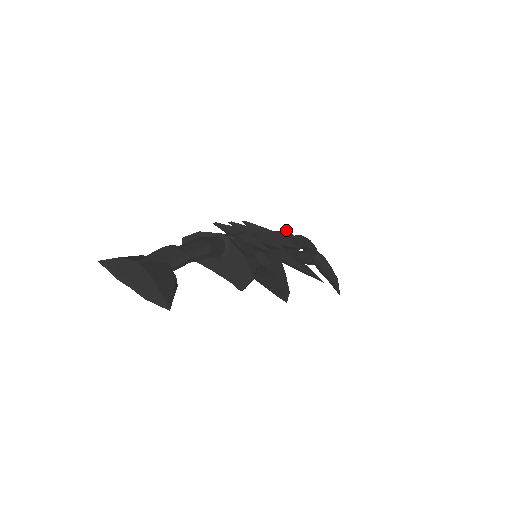
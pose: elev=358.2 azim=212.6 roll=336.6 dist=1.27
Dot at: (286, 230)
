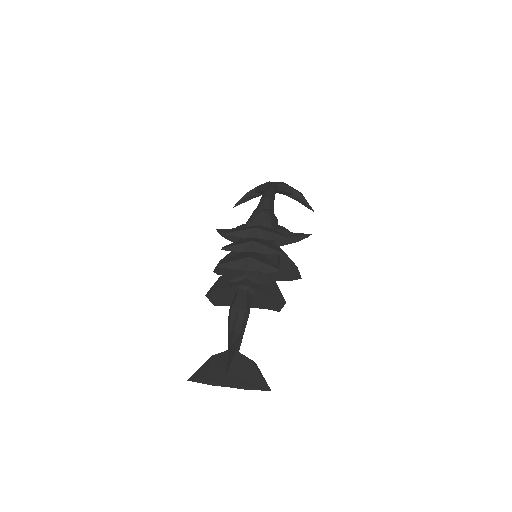
Dot at: (259, 211)
